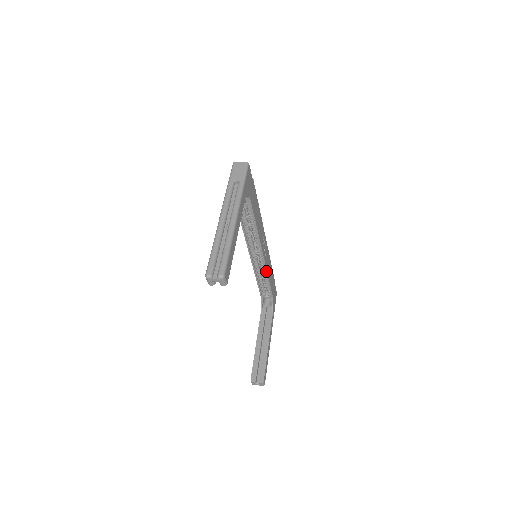
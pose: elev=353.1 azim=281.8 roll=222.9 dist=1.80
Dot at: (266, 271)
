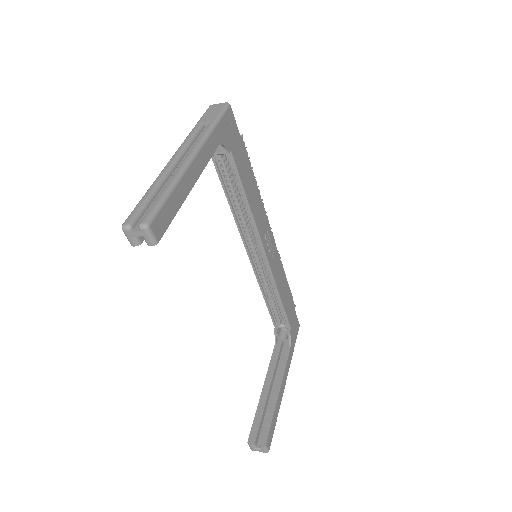
Dot at: (274, 282)
